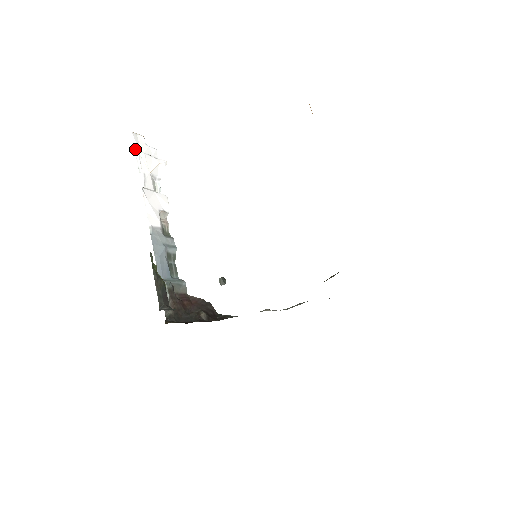
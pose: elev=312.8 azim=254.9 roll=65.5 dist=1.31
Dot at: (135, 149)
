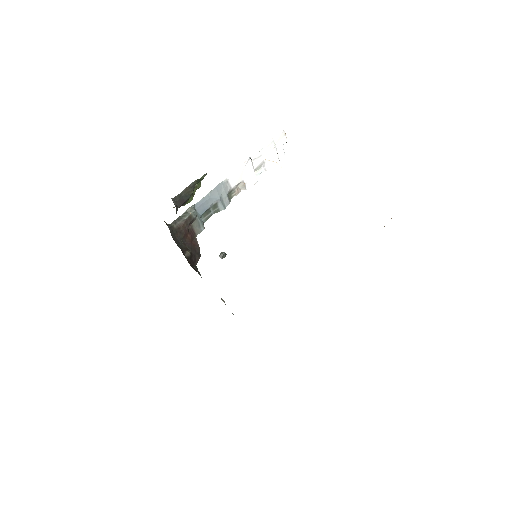
Dot at: (274, 139)
